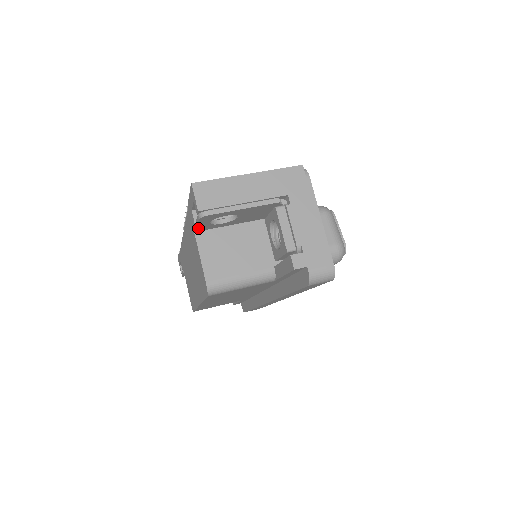
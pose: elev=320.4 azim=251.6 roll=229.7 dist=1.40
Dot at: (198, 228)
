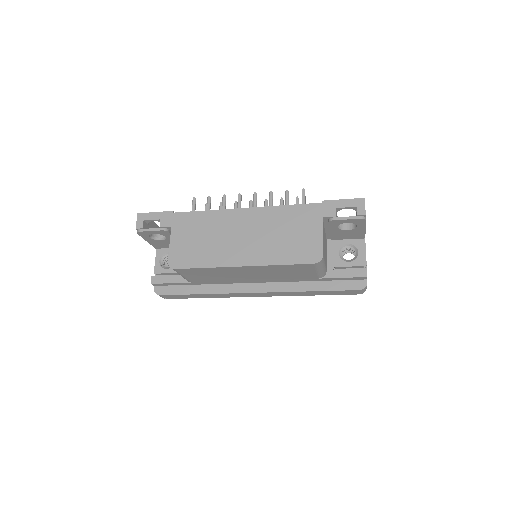
Dot at: (336, 220)
